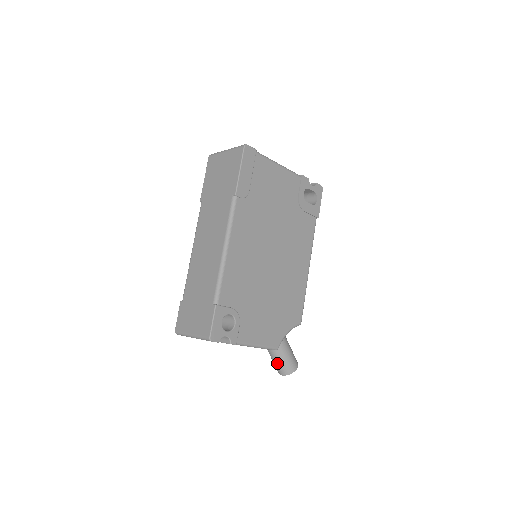
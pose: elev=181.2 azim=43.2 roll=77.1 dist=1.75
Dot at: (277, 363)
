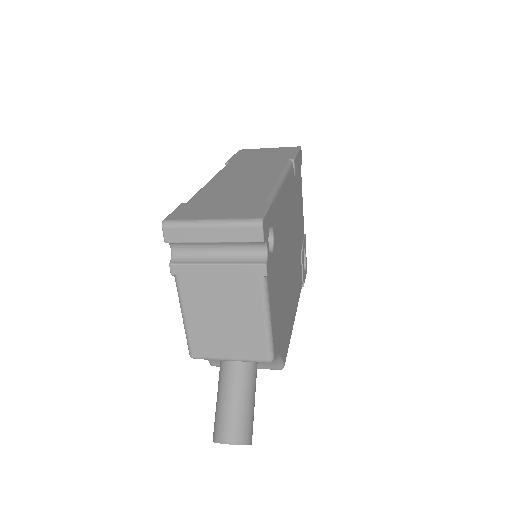
Dot at: (233, 412)
